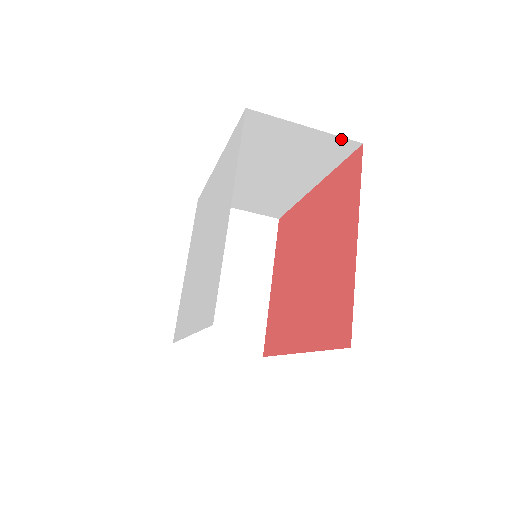
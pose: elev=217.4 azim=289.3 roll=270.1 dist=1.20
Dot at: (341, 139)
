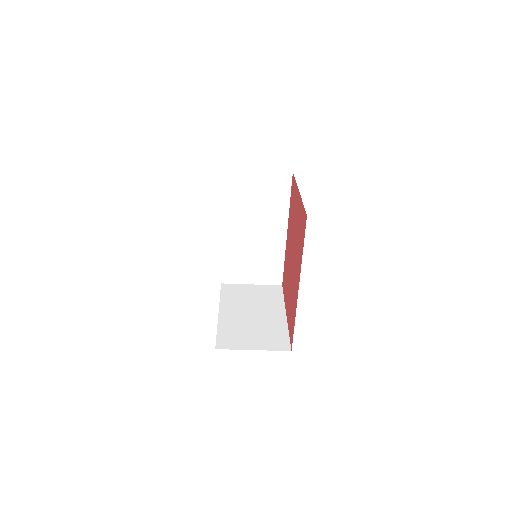
Dot at: (280, 173)
